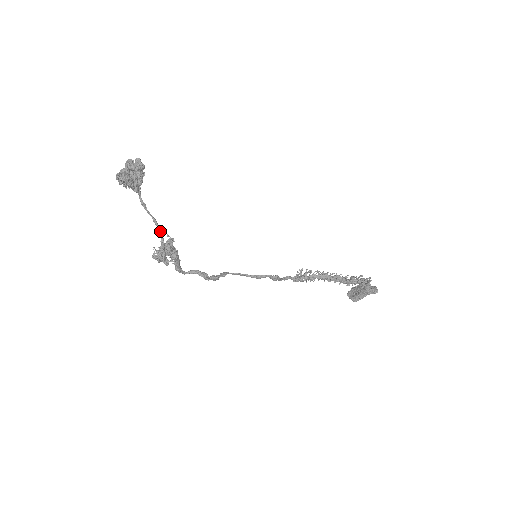
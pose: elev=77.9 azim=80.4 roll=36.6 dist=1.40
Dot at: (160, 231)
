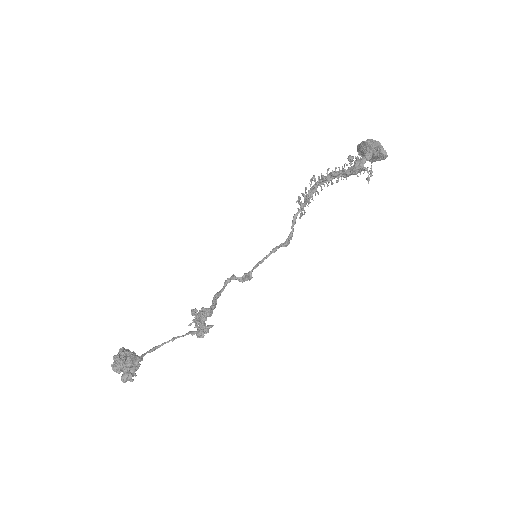
Dot at: occluded
